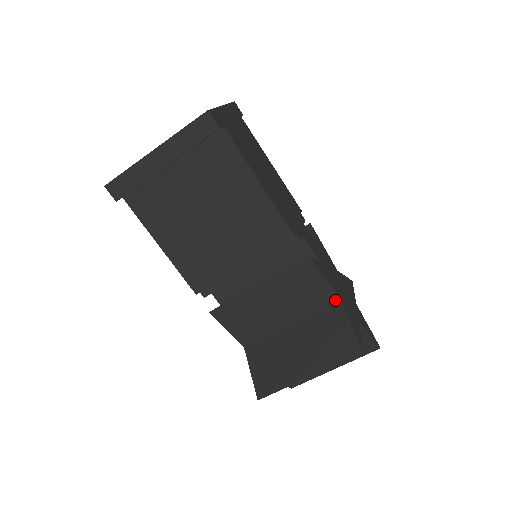
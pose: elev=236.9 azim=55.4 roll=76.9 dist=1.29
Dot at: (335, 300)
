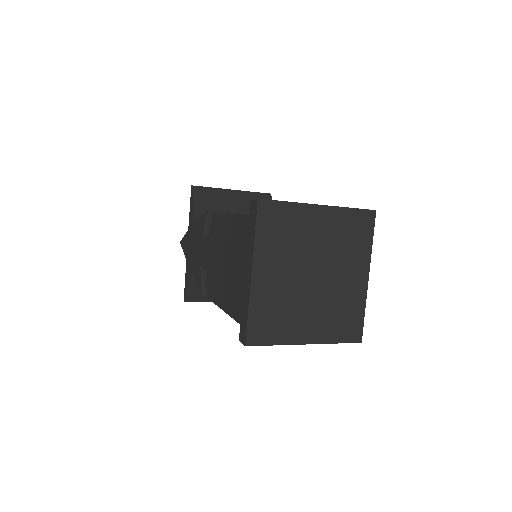
Dot at: occluded
